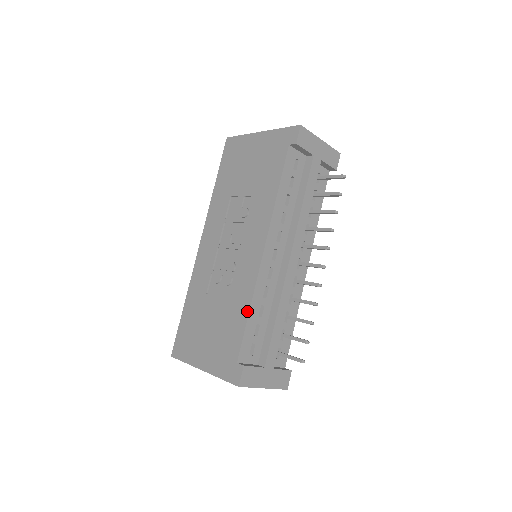
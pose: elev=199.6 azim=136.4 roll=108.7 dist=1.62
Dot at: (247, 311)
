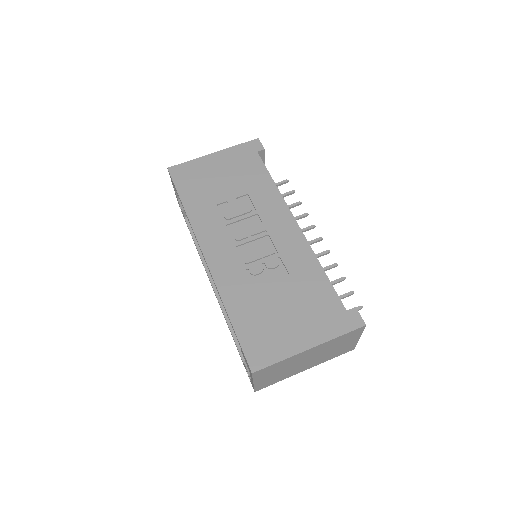
Dot at: (321, 269)
